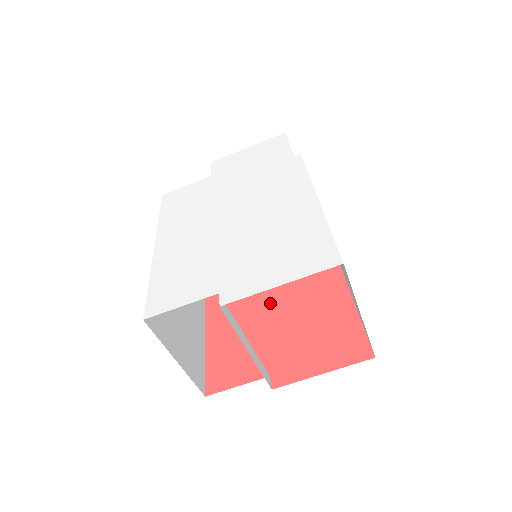
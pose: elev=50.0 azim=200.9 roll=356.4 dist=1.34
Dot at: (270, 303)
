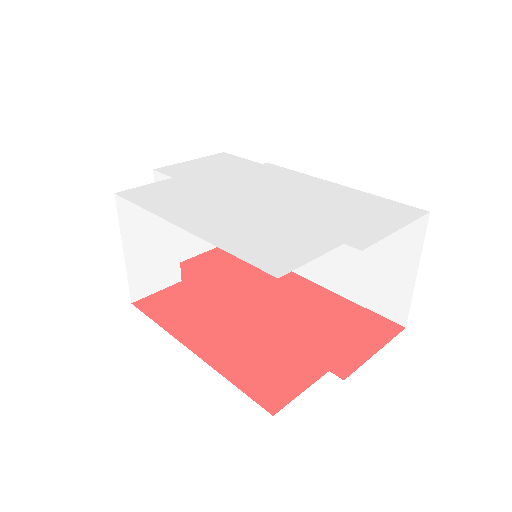
Dot at: (260, 316)
